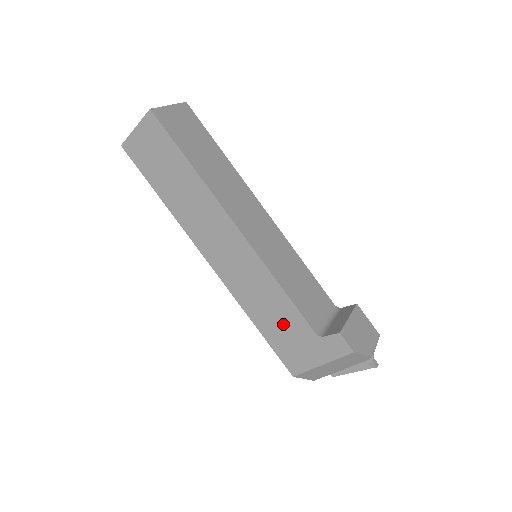
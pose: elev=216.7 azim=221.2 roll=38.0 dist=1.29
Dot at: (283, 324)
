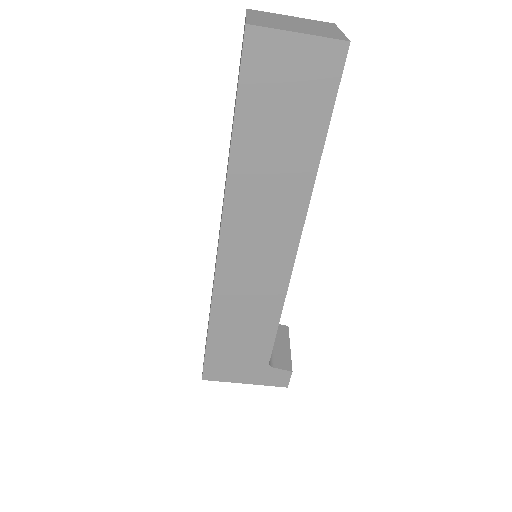
Dot at: (244, 342)
